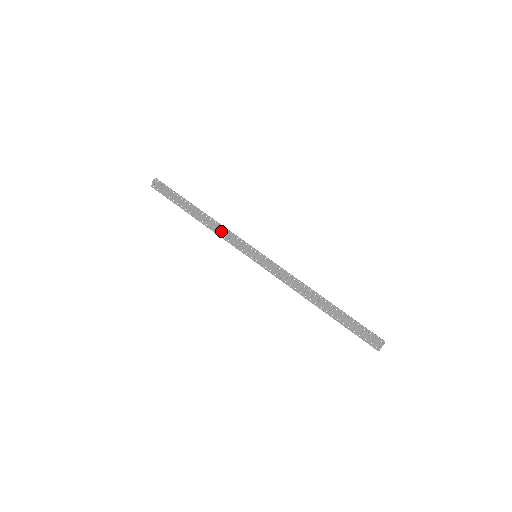
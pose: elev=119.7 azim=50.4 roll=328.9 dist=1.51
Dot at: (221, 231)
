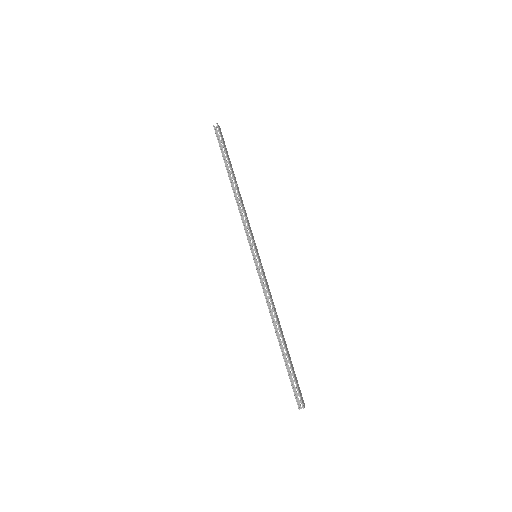
Dot at: (240, 214)
